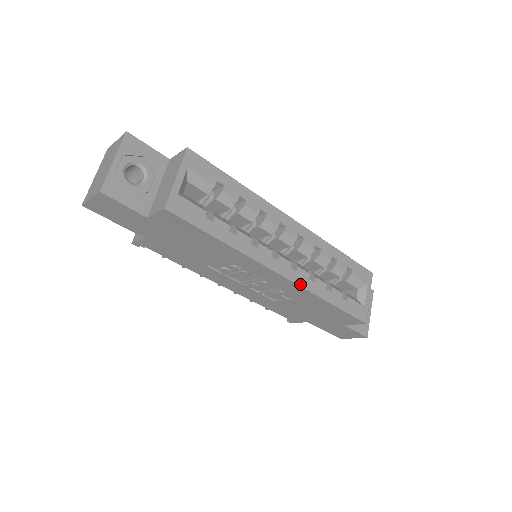
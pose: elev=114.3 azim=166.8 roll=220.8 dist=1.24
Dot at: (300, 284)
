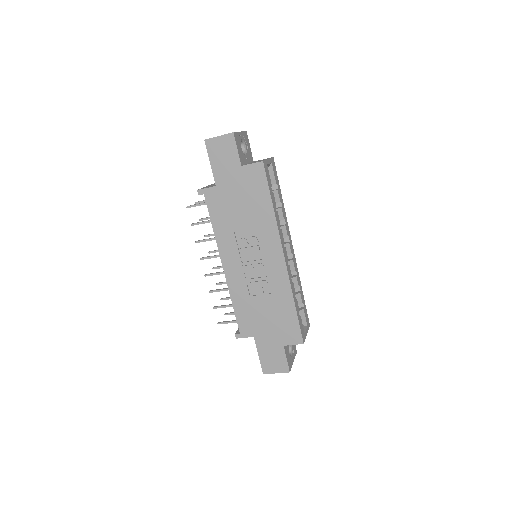
Dot at: (288, 274)
